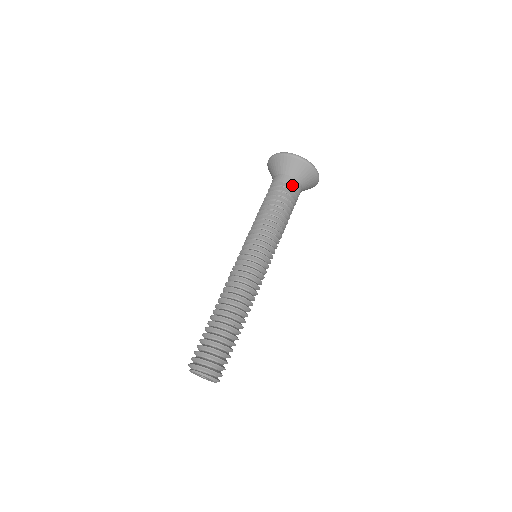
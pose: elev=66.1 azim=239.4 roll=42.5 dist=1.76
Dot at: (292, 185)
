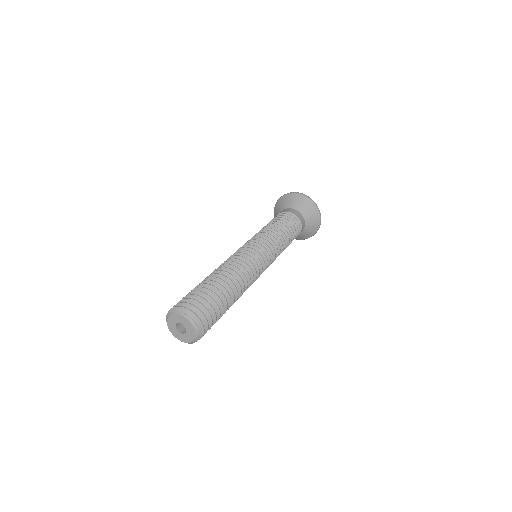
Dot at: (302, 225)
